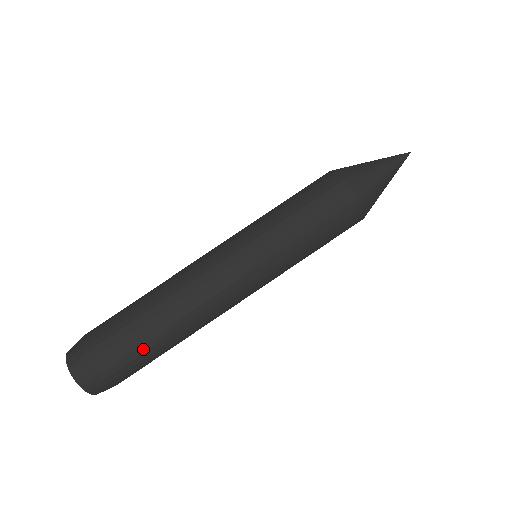
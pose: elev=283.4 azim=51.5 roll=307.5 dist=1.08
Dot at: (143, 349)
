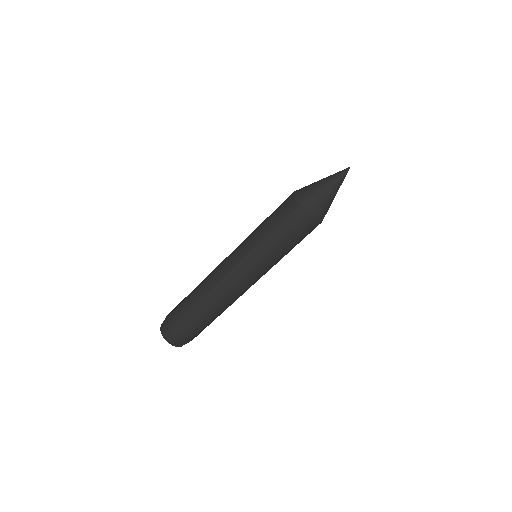
Dot at: (192, 317)
